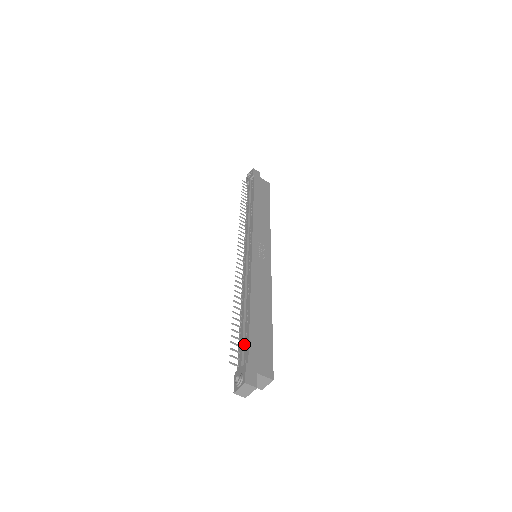
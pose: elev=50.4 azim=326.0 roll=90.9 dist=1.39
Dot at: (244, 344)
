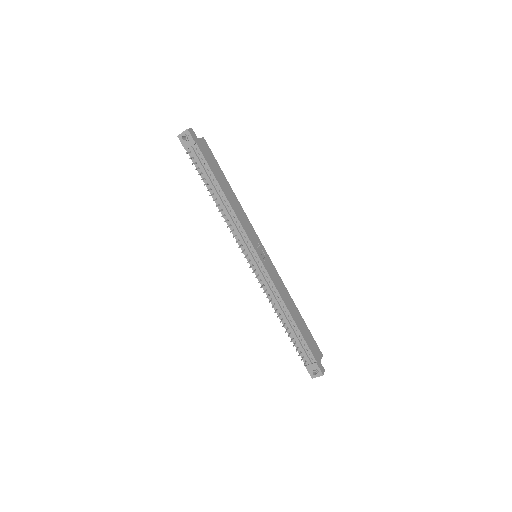
Dot at: (303, 347)
